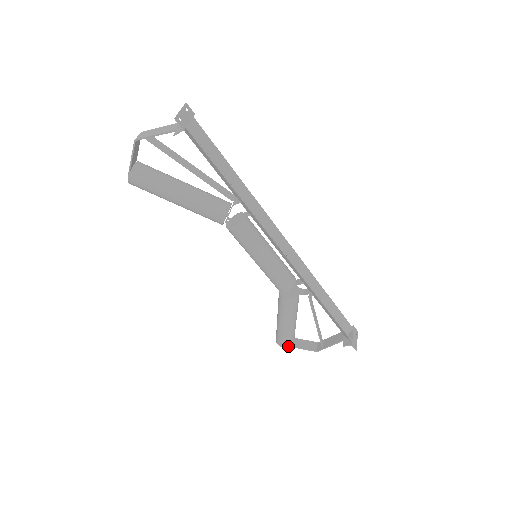
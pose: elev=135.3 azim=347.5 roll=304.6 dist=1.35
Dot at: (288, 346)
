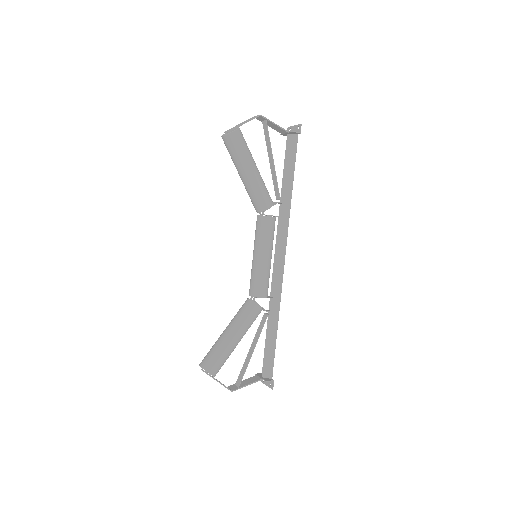
Dot at: (215, 374)
